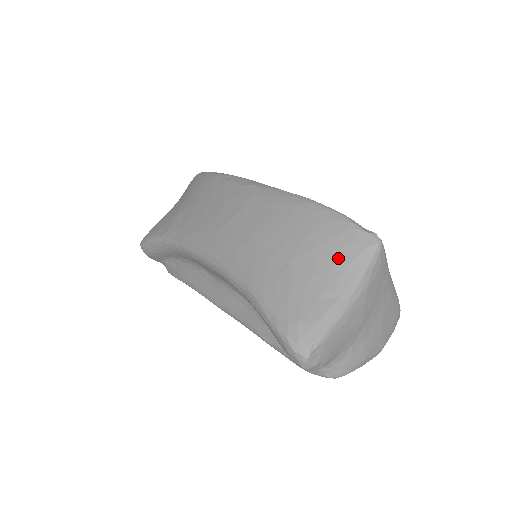
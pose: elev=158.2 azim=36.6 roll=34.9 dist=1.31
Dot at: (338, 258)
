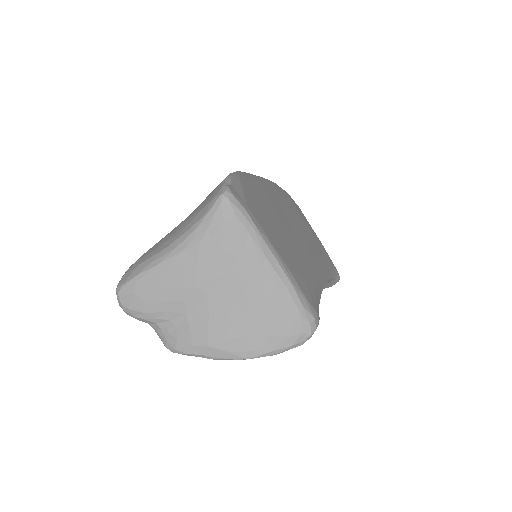
Dot at: (196, 212)
